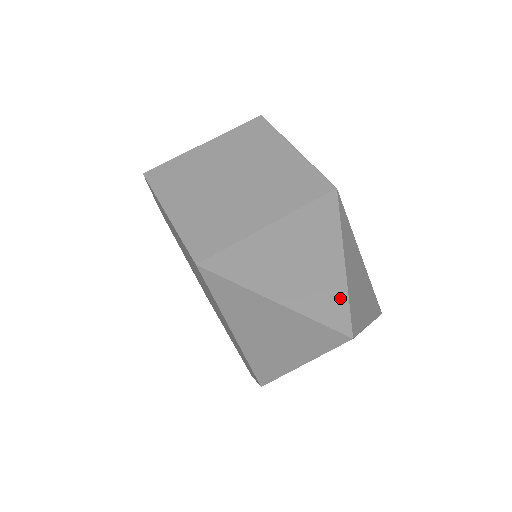
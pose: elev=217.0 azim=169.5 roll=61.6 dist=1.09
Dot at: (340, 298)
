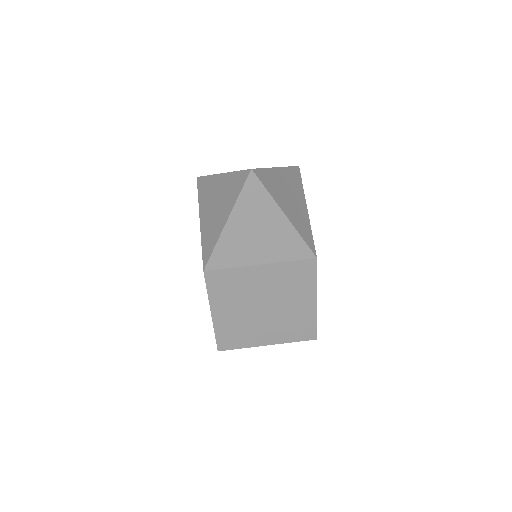
Dot at: occluded
